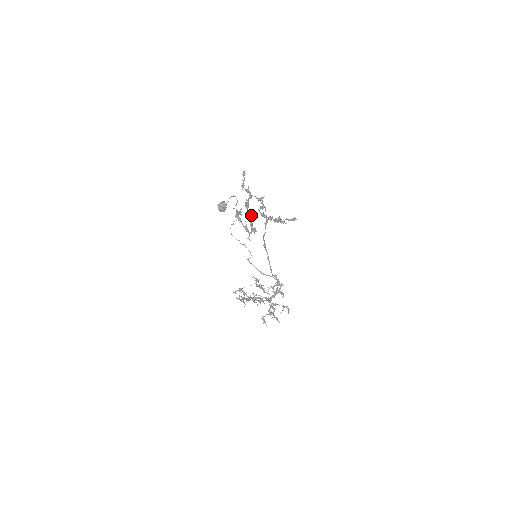
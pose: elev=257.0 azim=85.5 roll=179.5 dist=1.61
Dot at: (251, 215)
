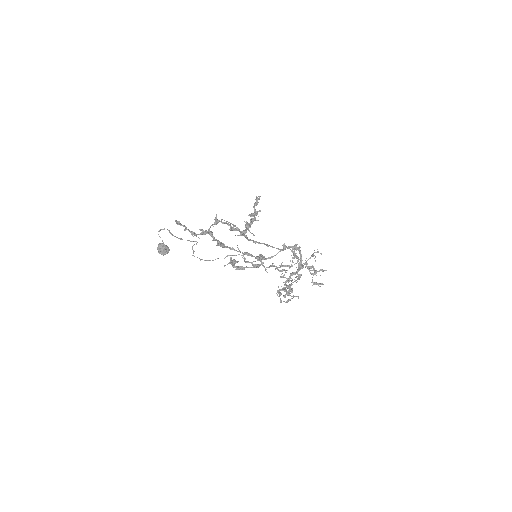
Dot at: occluded
